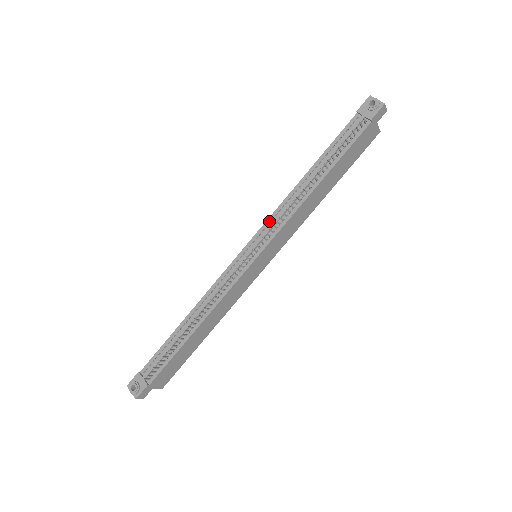
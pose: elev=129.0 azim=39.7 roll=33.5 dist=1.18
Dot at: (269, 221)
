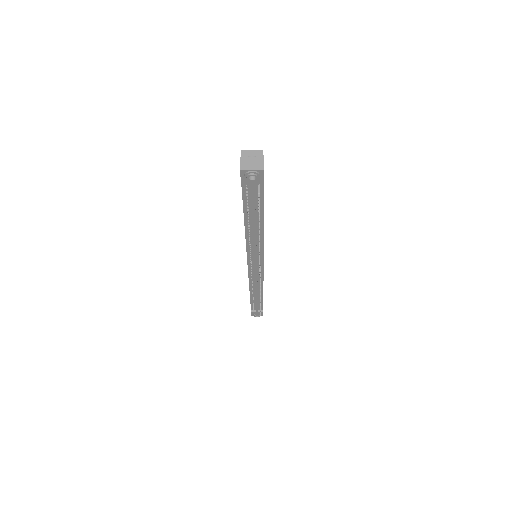
Dot at: (249, 253)
